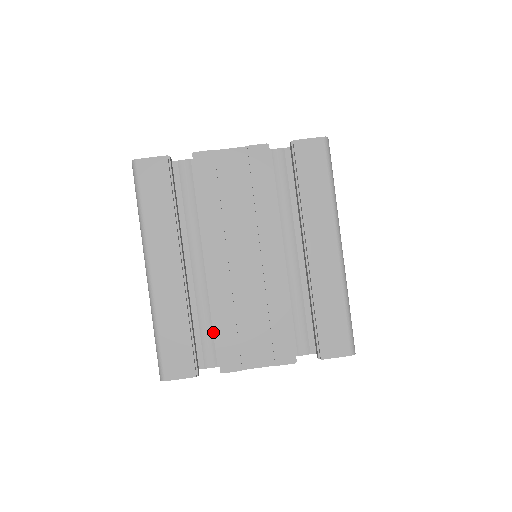
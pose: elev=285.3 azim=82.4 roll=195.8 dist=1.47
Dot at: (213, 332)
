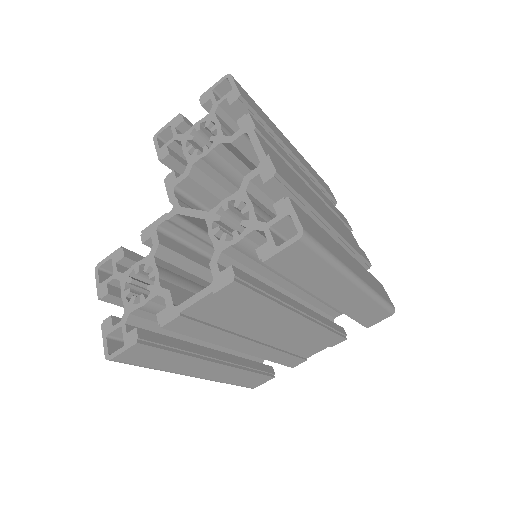
Dot at: occluded
